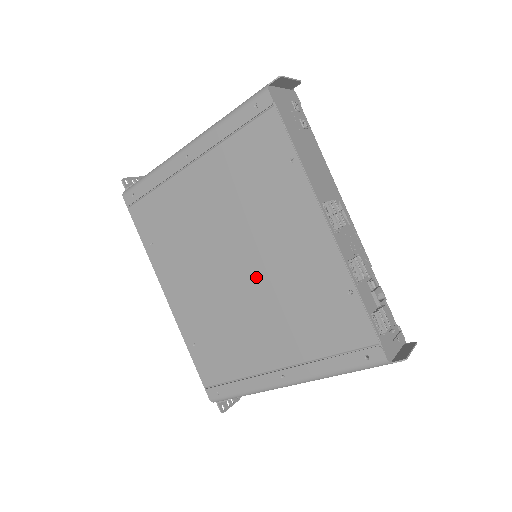
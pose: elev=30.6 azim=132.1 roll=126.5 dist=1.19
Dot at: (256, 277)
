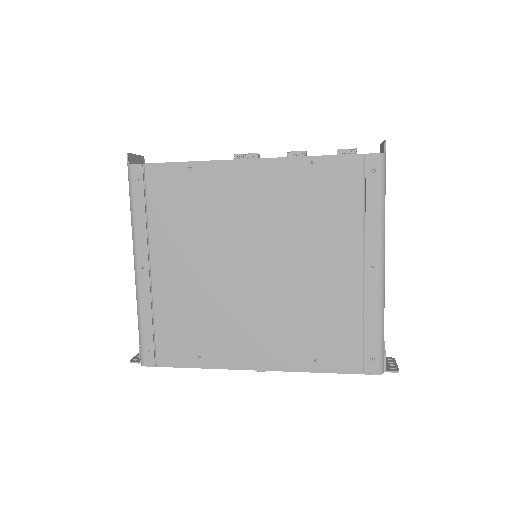
Dot at: (270, 250)
